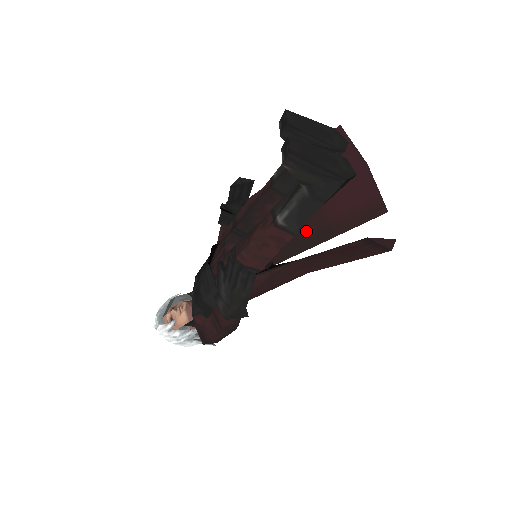
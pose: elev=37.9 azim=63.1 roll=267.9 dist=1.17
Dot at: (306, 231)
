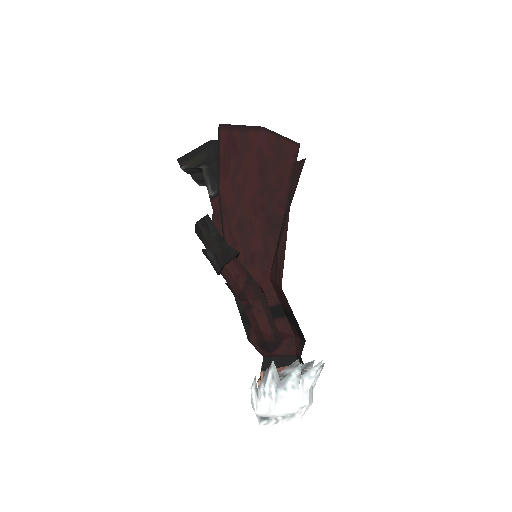
Dot at: occluded
